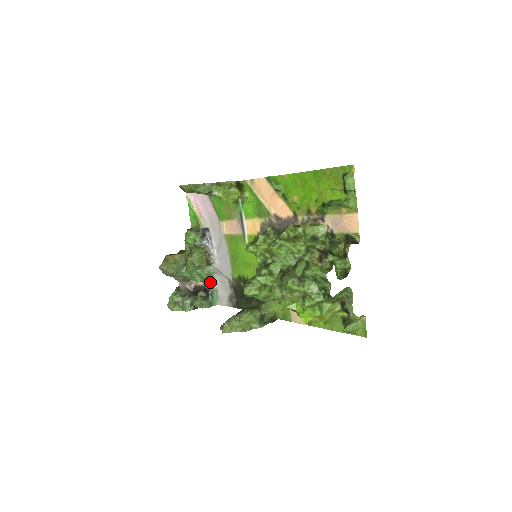
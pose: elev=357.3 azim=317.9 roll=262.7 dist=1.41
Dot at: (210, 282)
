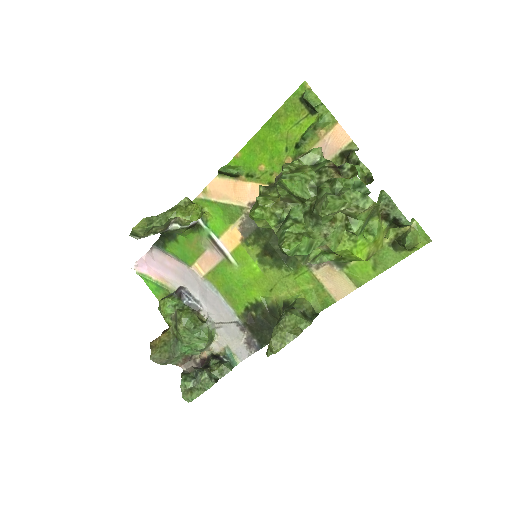
Dot at: (215, 345)
